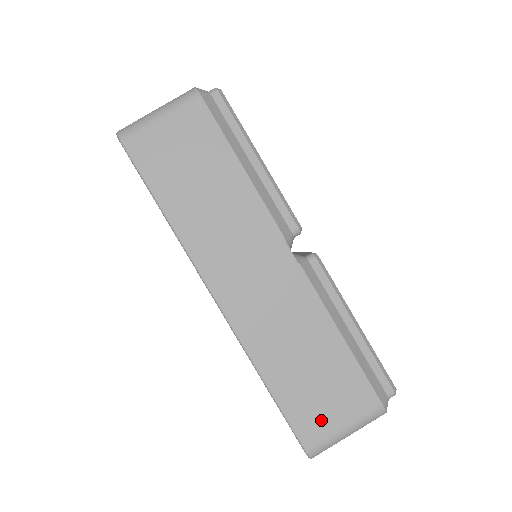
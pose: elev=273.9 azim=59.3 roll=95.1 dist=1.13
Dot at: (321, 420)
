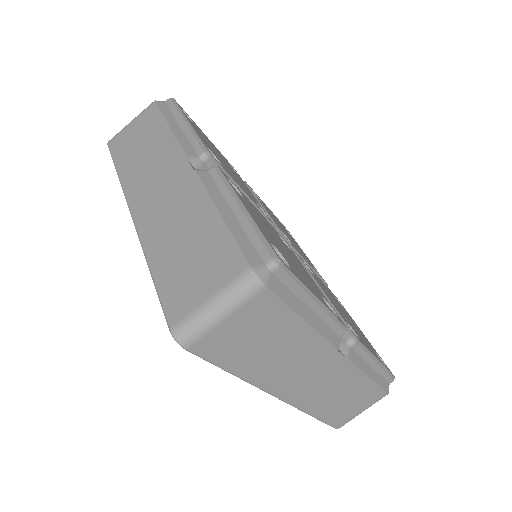
Dot at: (189, 294)
